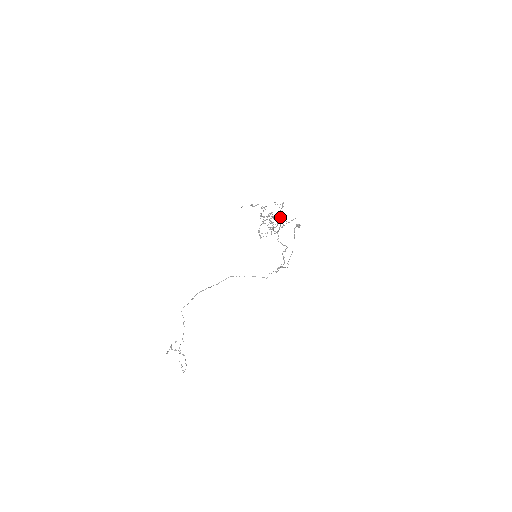
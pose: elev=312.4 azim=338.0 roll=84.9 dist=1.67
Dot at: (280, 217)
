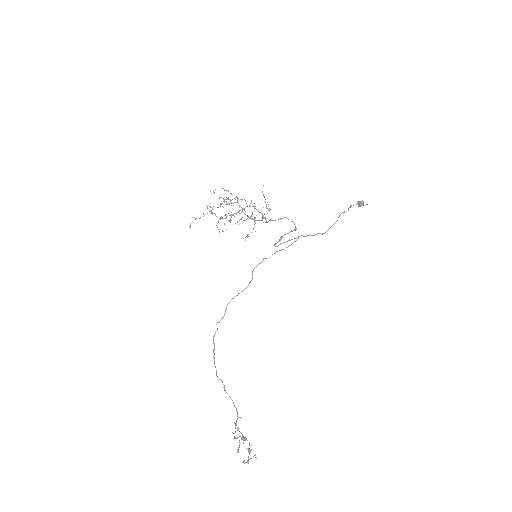
Dot at: occluded
